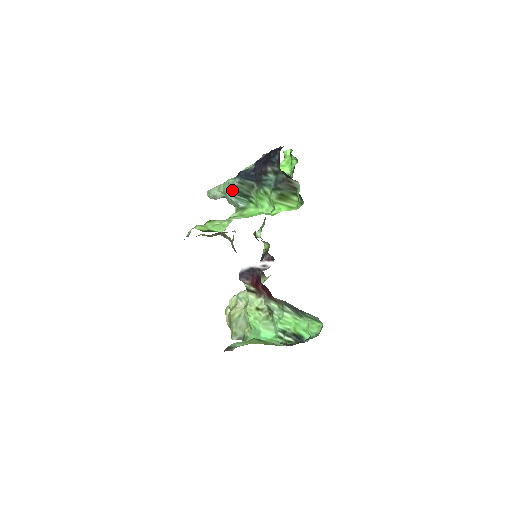
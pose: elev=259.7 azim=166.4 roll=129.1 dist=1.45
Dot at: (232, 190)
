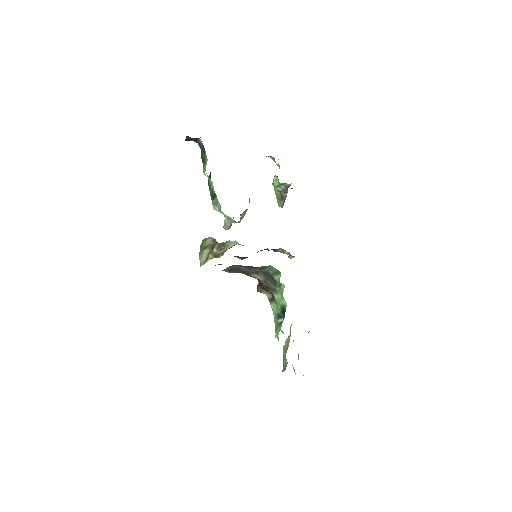
Dot at: (211, 199)
